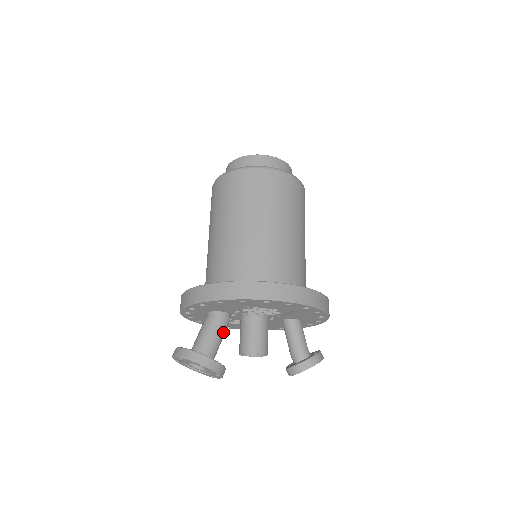
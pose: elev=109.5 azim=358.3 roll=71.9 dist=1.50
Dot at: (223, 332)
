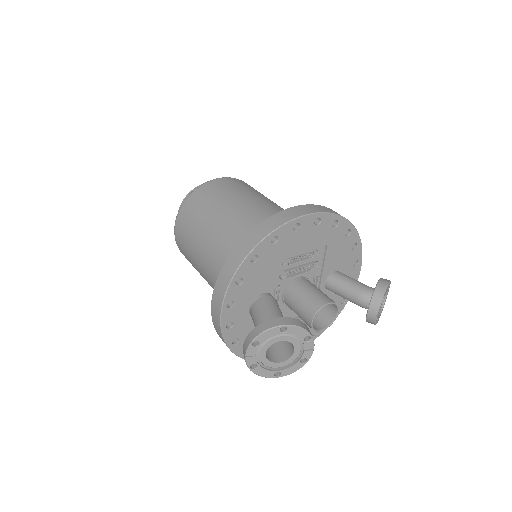
Dot at: (279, 309)
